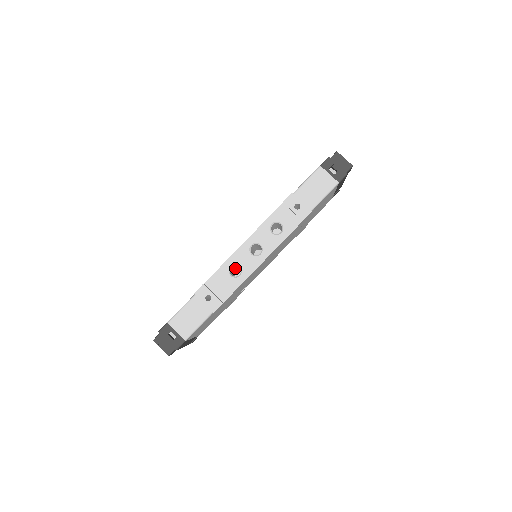
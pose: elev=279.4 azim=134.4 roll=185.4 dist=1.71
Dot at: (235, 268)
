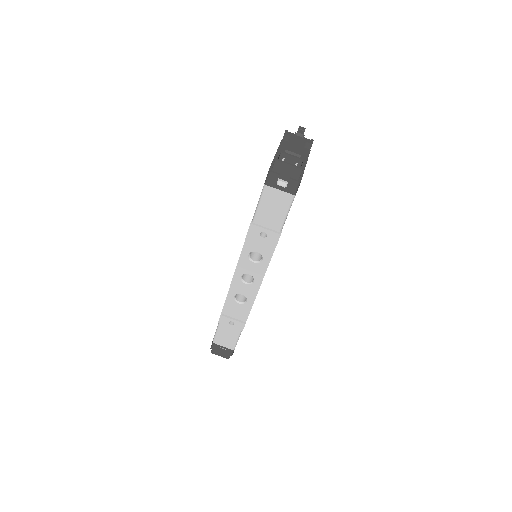
Dot at: occluded
